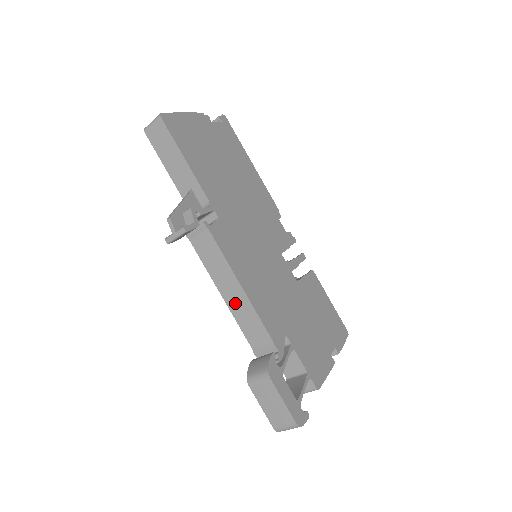
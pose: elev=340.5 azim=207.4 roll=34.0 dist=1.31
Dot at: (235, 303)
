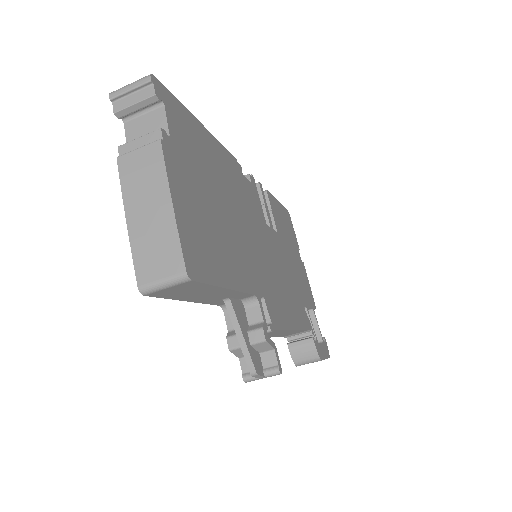
Dot at: occluded
